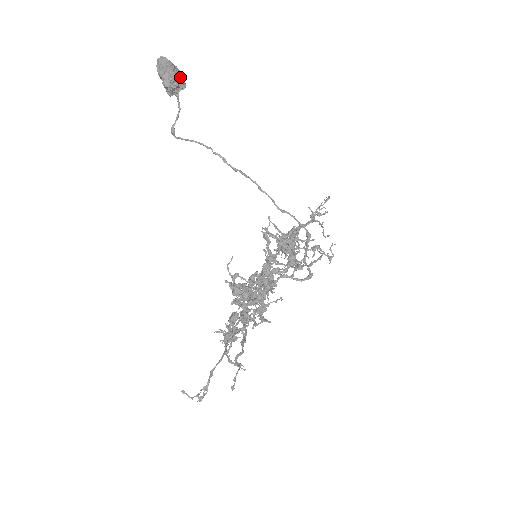
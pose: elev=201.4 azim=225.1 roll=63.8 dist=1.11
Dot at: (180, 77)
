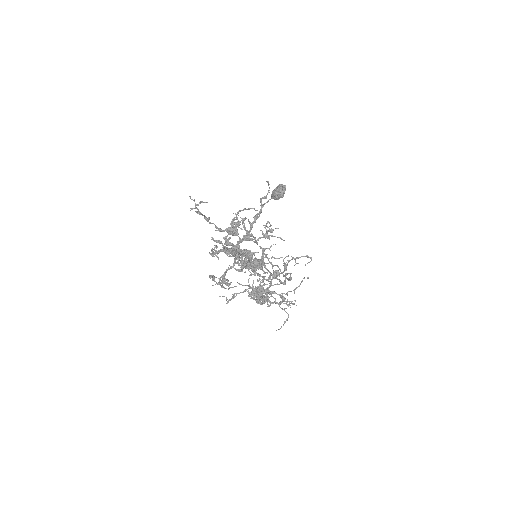
Dot at: (283, 195)
